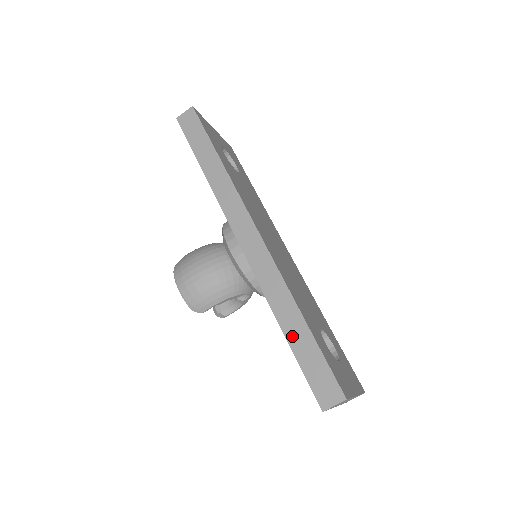
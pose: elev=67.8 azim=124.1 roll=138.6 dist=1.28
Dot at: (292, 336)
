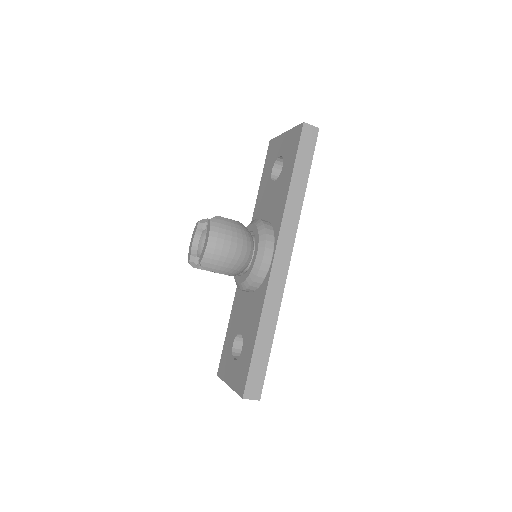
Dot at: (260, 343)
